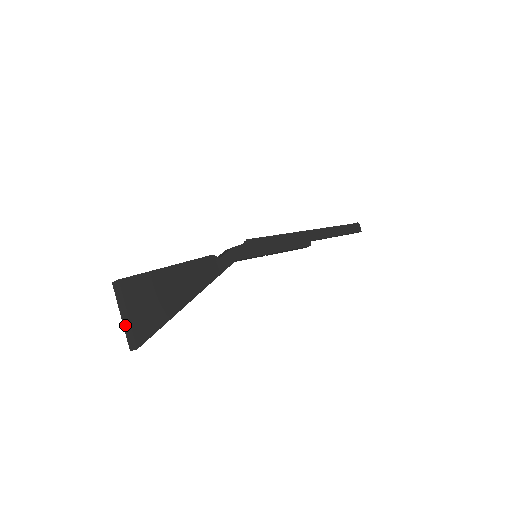
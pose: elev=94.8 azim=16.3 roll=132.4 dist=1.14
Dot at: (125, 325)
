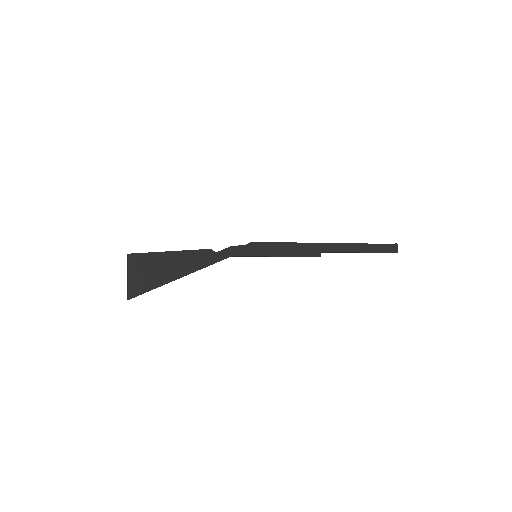
Dot at: (127, 283)
